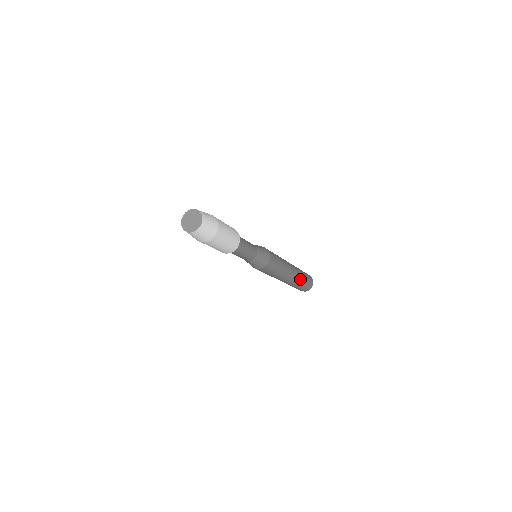
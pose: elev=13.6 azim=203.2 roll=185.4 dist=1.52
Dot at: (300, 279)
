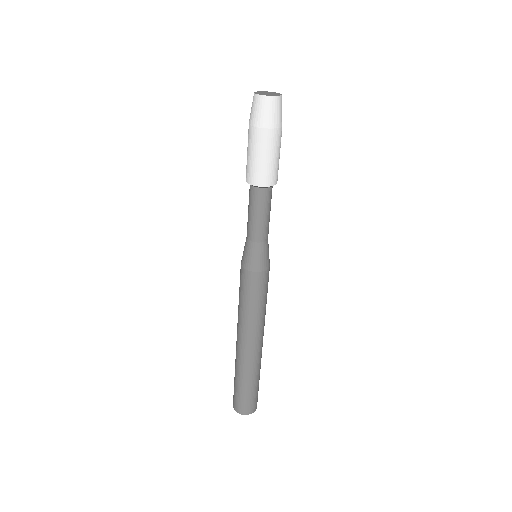
Dot at: (255, 371)
